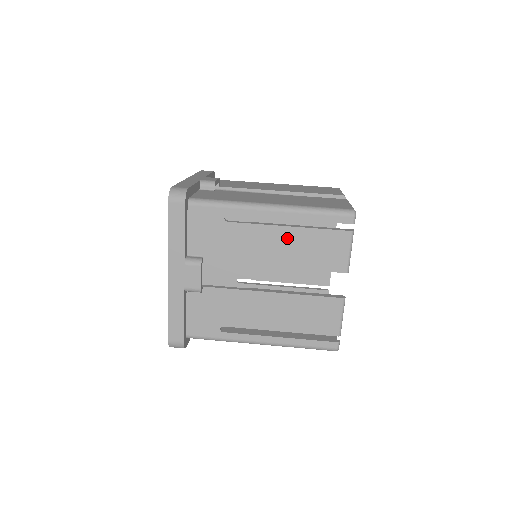
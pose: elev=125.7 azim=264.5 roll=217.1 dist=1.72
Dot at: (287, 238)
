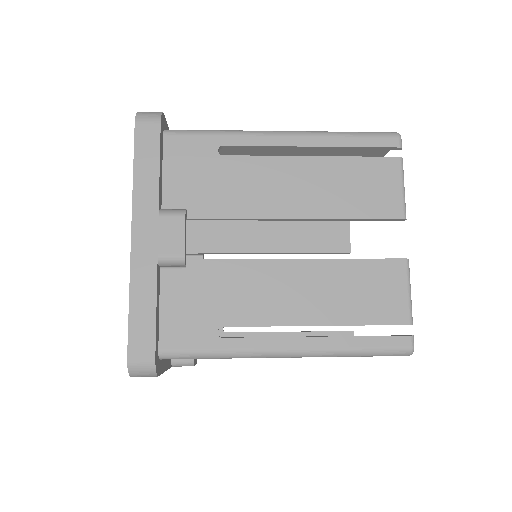
Dot at: (311, 173)
